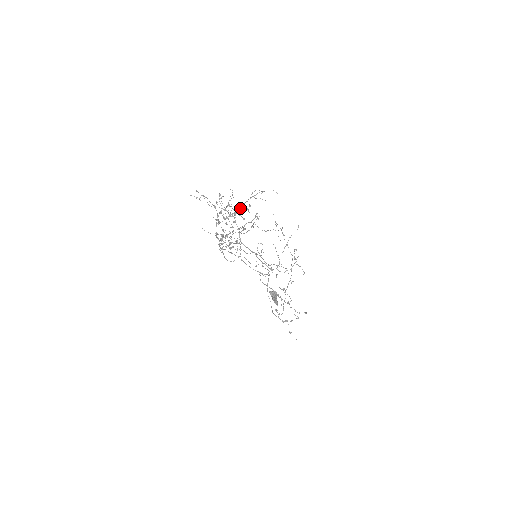
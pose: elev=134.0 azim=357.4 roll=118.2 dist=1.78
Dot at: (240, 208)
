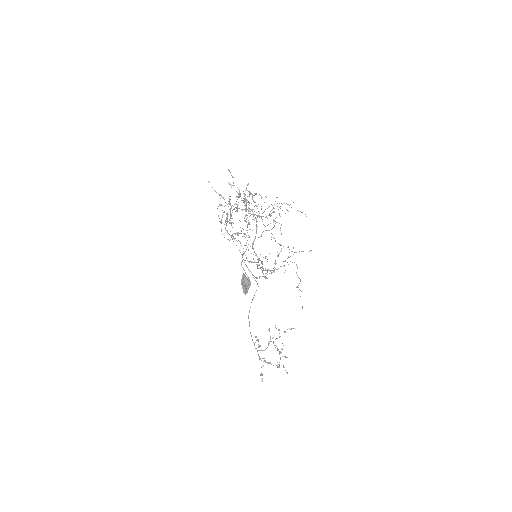
Dot at: (266, 216)
